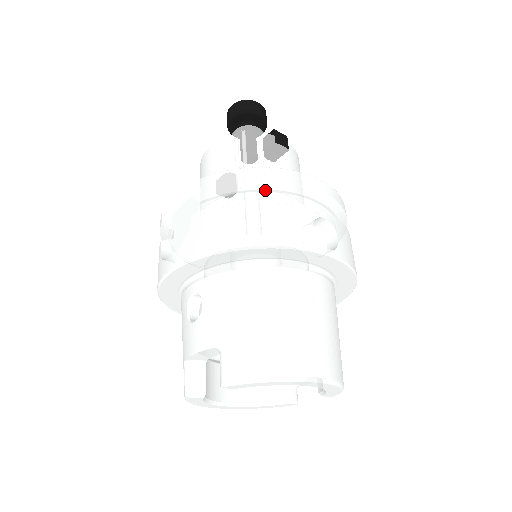
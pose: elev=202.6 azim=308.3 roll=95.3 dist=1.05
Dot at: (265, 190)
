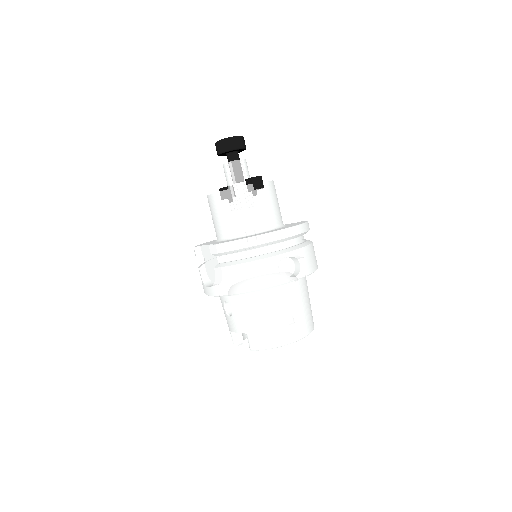
Dot at: (253, 249)
